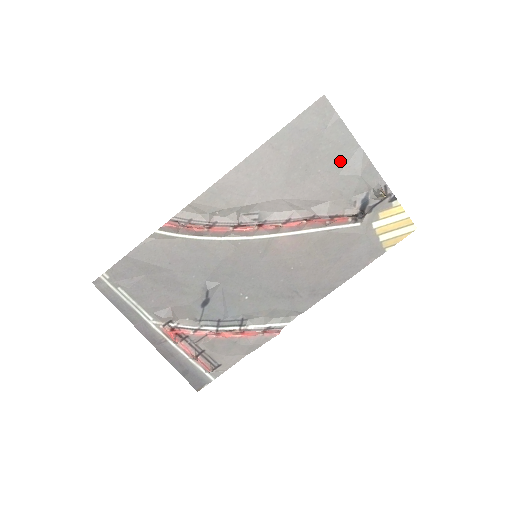
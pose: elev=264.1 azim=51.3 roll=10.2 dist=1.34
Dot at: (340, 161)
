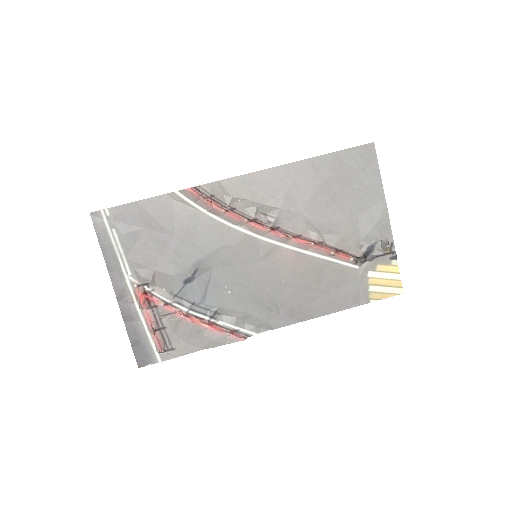
Dot at: (364, 204)
